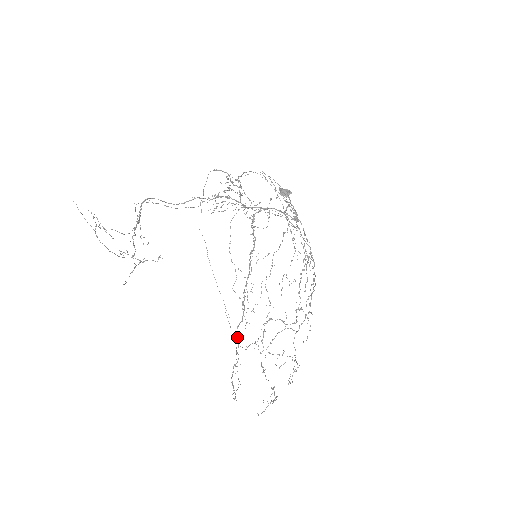
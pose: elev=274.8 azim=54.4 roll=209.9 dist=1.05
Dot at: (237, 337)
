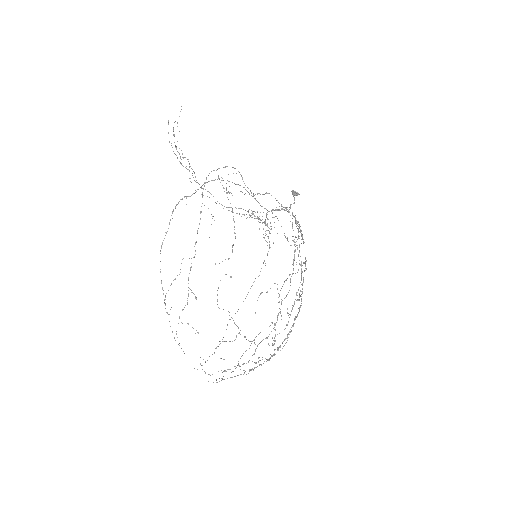
Dot at: (203, 184)
